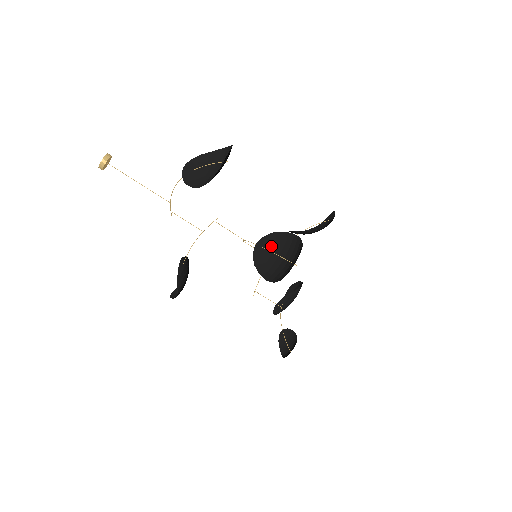
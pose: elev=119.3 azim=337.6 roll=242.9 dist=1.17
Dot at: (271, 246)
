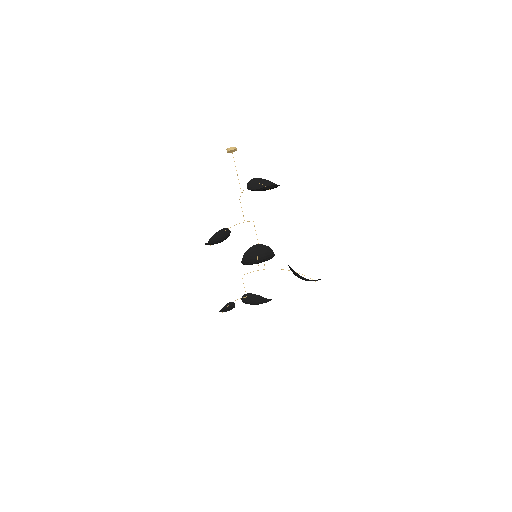
Dot at: (261, 251)
